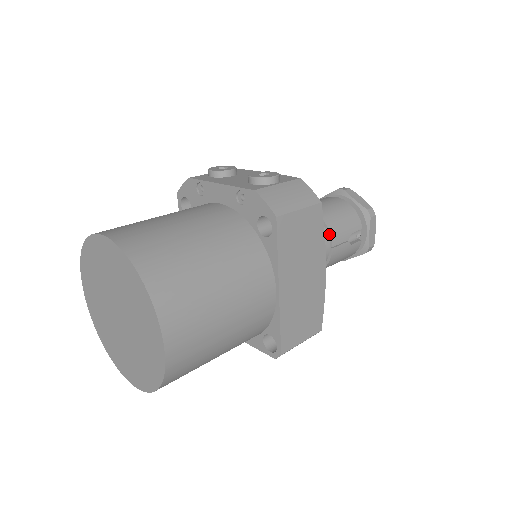
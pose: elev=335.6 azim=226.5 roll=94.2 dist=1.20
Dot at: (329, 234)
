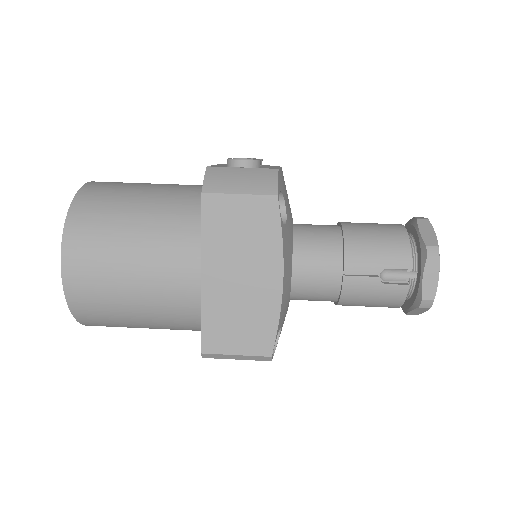
Dot at: (344, 256)
